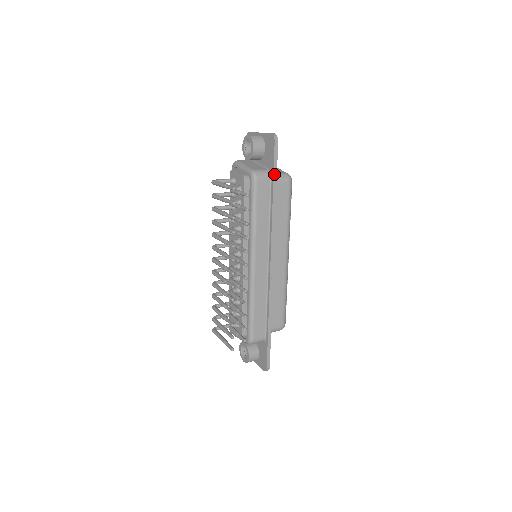
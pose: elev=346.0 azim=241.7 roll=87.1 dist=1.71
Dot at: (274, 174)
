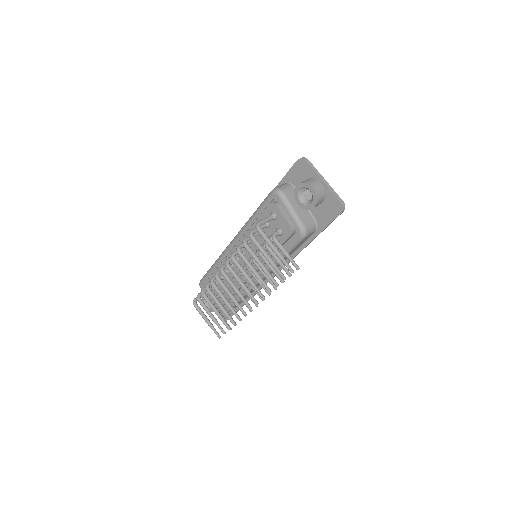
Dot at: occluded
